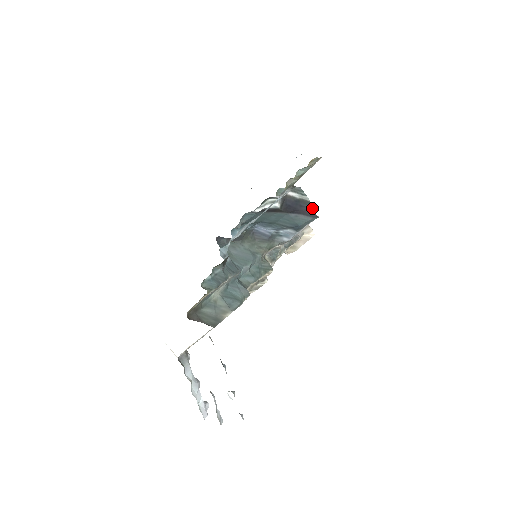
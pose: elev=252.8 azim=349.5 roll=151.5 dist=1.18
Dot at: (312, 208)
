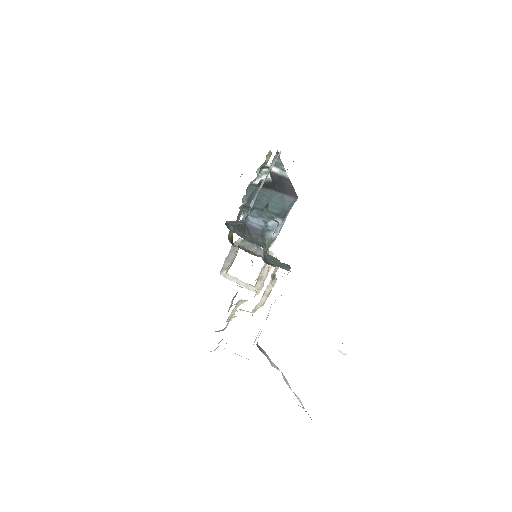
Dot at: (292, 186)
